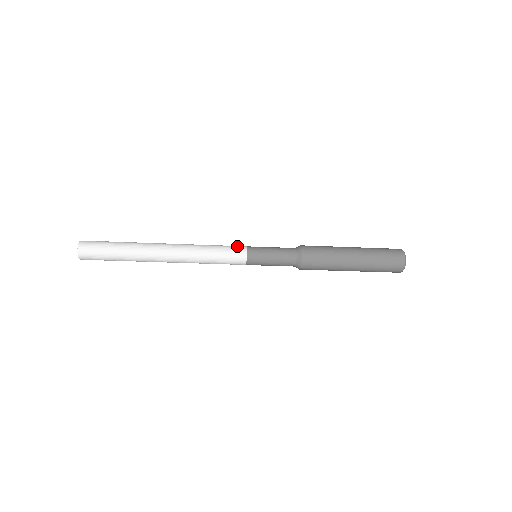
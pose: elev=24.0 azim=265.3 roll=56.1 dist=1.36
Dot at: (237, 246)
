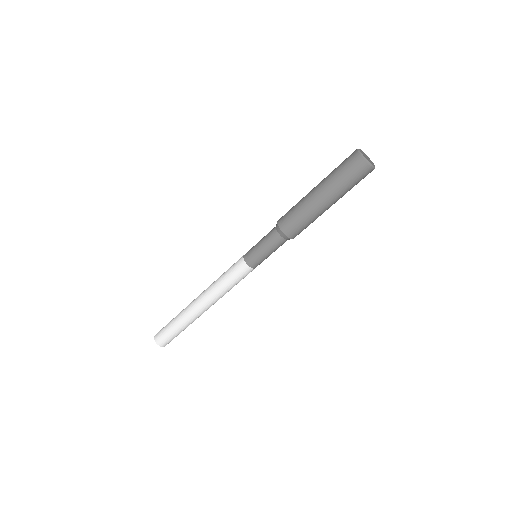
Dot at: occluded
